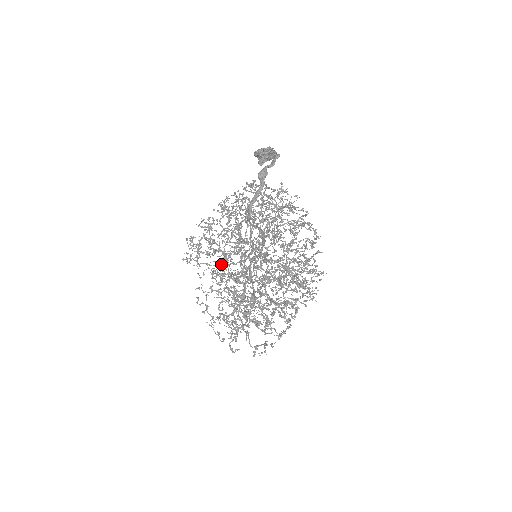
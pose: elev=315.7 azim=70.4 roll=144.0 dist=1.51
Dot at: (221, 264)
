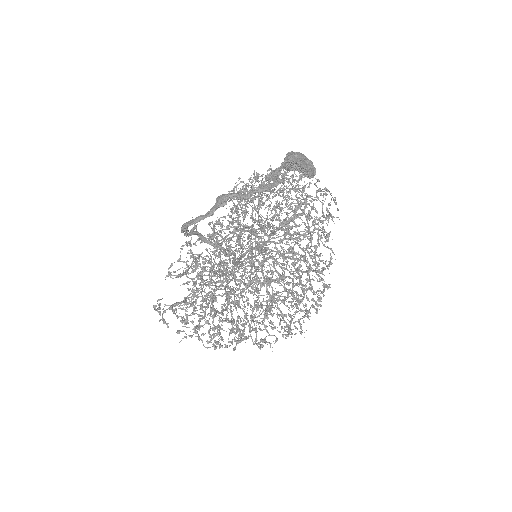
Dot at: occluded
